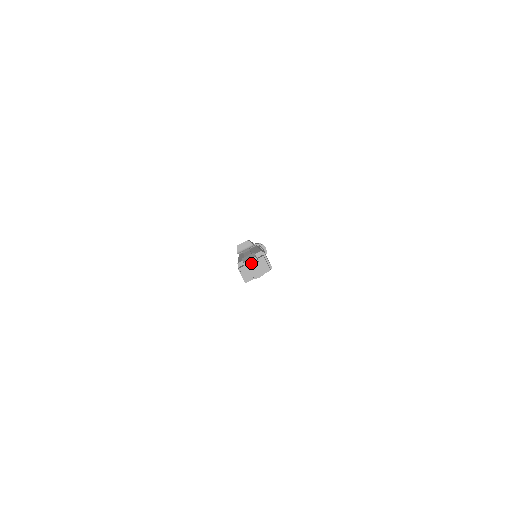
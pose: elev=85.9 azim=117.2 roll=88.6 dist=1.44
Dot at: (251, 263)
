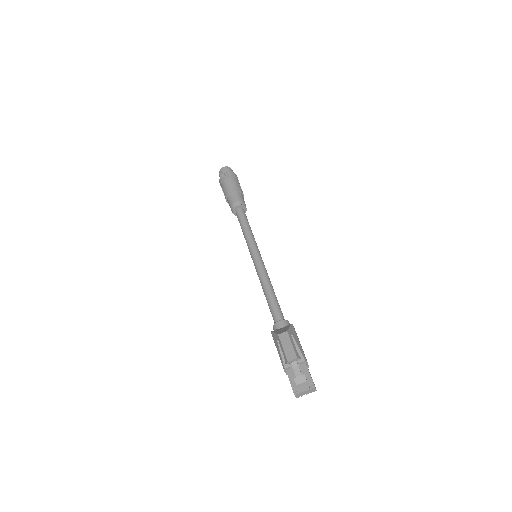
Dot at: (305, 392)
